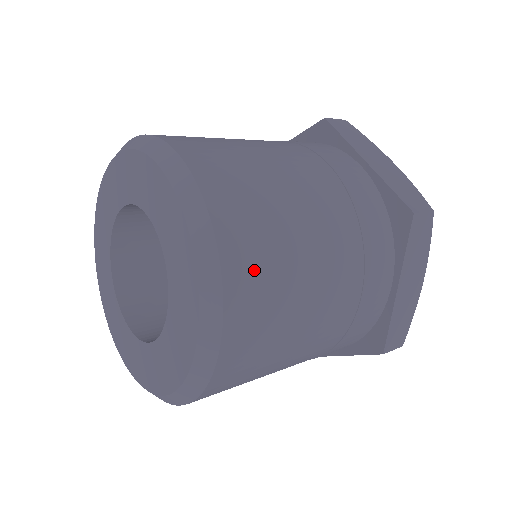
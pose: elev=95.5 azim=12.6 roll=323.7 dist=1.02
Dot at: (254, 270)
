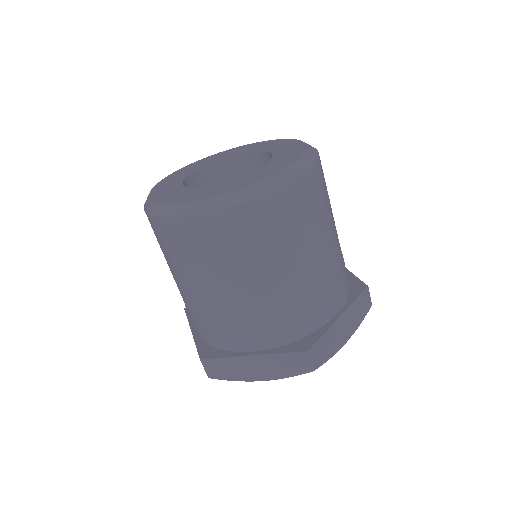
Dot at: (320, 186)
